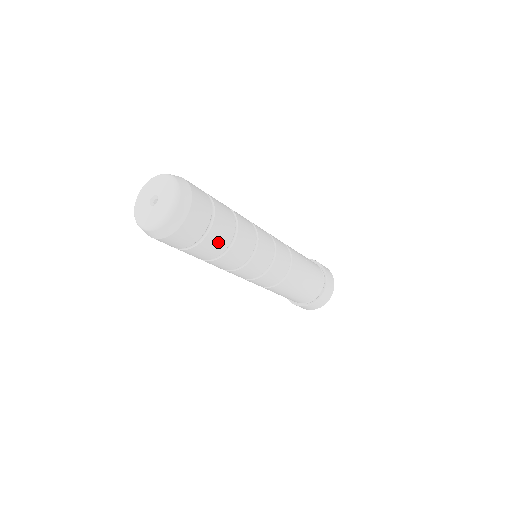
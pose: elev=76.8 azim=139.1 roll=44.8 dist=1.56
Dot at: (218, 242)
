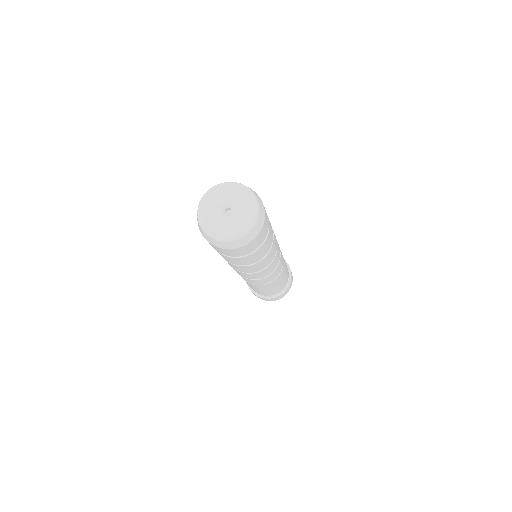
Dot at: (245, 261)
